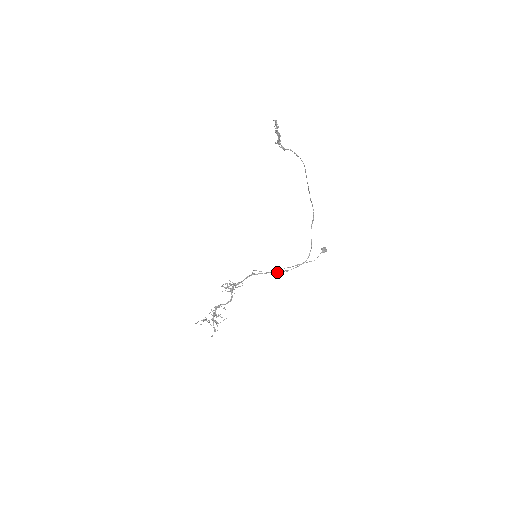
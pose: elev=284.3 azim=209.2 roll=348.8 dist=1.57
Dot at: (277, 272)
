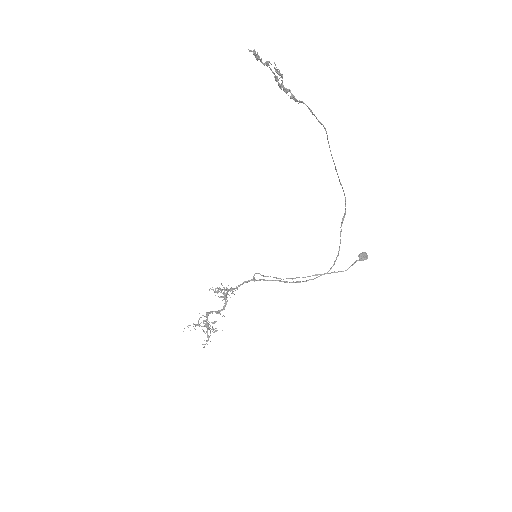
Dot at: (285, 282)
